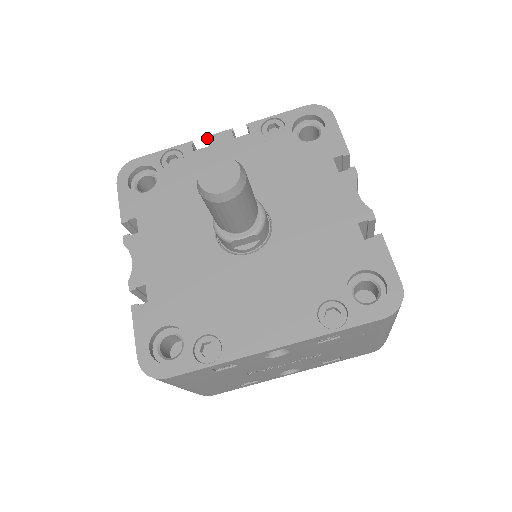
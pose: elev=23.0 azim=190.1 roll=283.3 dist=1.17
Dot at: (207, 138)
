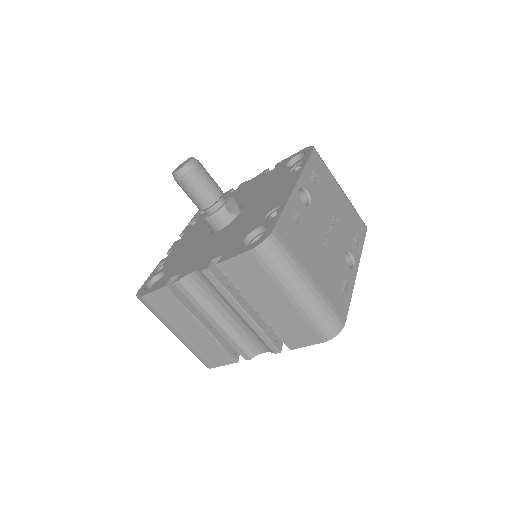
Dot at: (167, 252)
